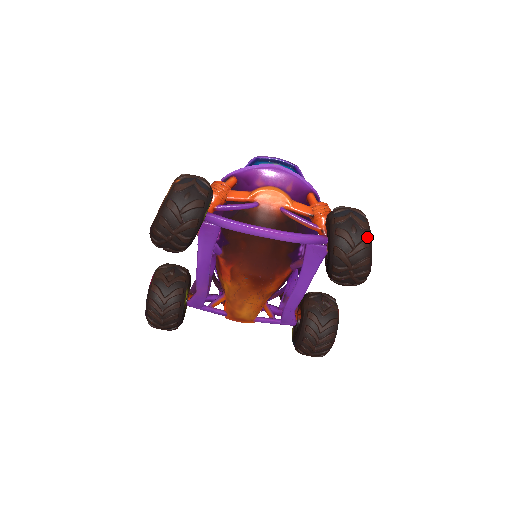
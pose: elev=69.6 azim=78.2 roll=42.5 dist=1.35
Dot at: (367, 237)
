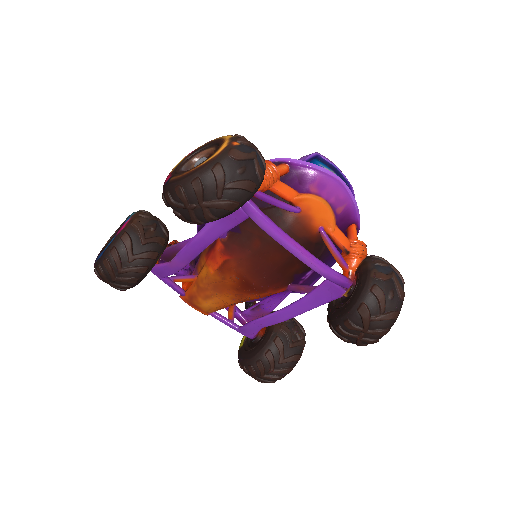
Dot at: (399, 308)
